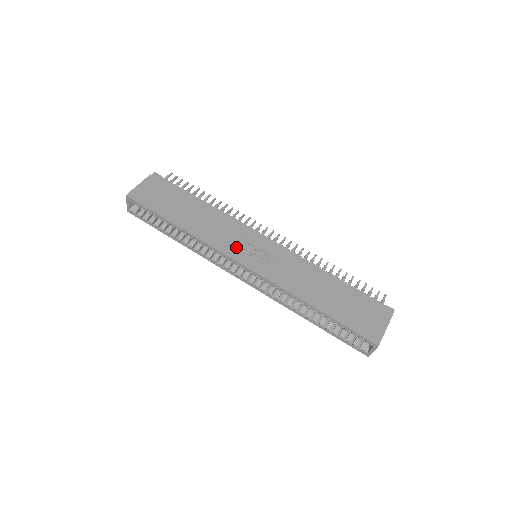
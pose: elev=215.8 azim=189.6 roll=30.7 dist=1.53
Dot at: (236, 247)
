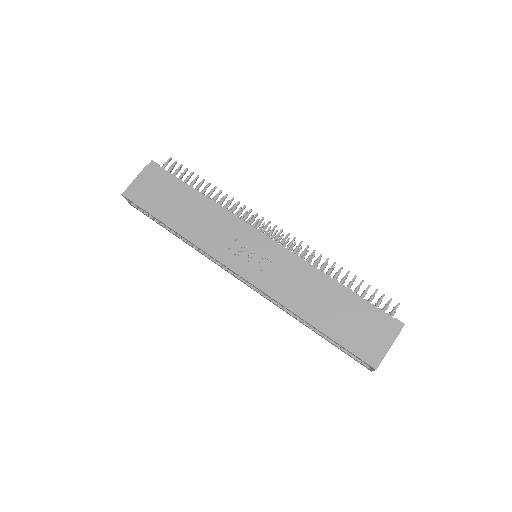
Dot at: (231, 251)
